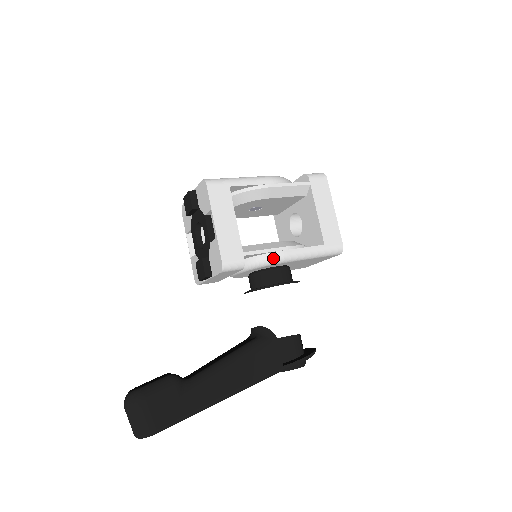
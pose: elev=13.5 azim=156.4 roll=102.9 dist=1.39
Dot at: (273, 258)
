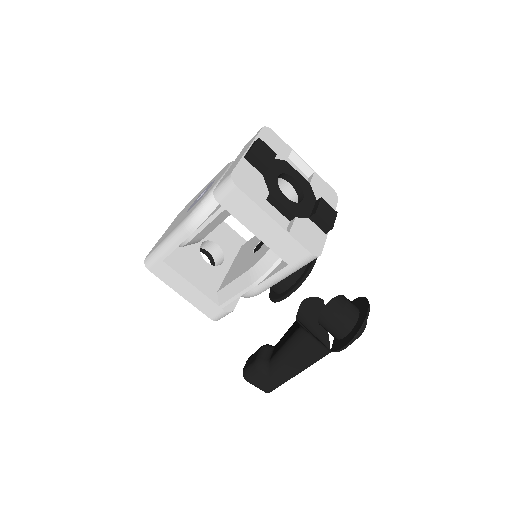
Dot at: (248, 296)
